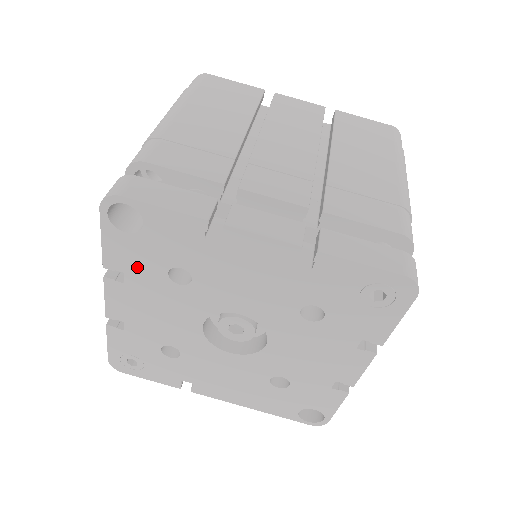
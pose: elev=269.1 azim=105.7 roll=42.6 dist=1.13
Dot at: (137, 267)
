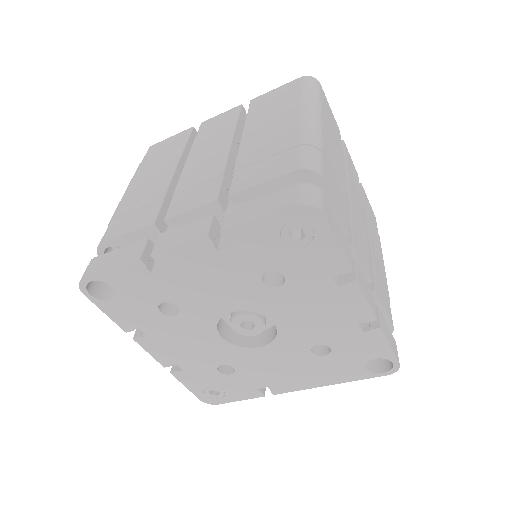
Dot at: (141, 319)
